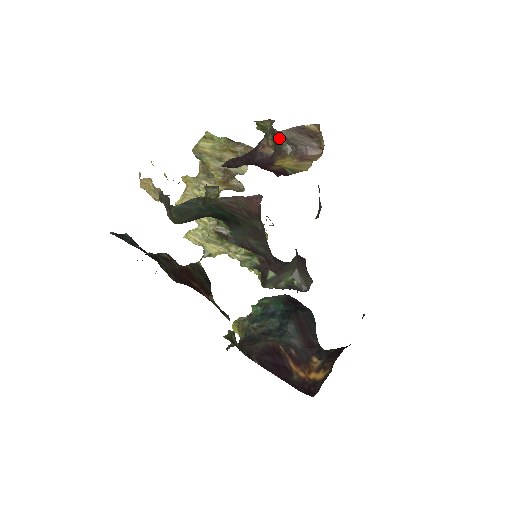
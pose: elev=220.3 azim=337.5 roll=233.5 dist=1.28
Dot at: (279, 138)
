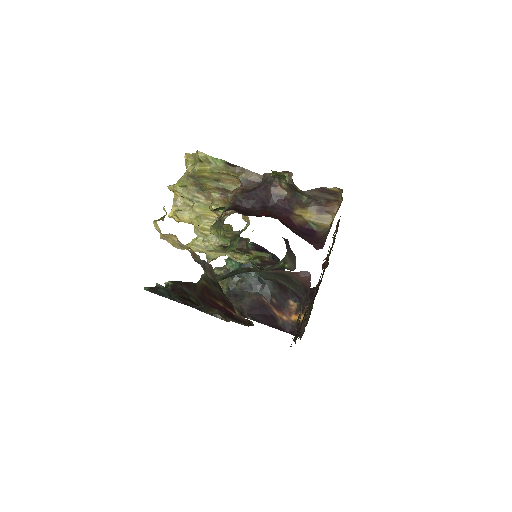
Dot at: (300, 193)
